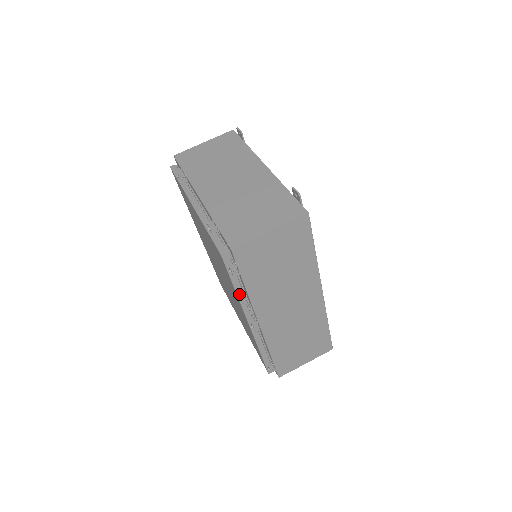
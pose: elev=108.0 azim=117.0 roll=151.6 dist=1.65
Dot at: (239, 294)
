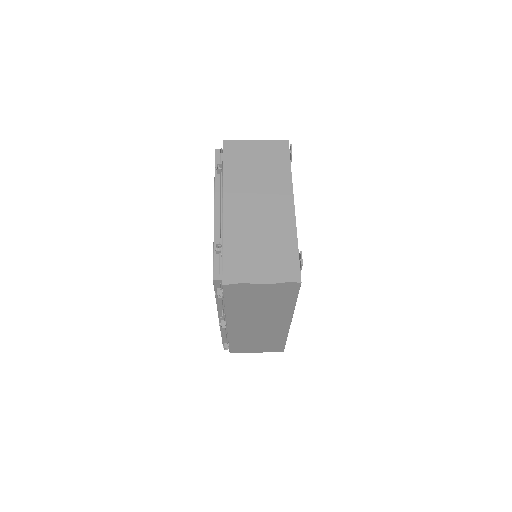
Dot at: (218, 303)
